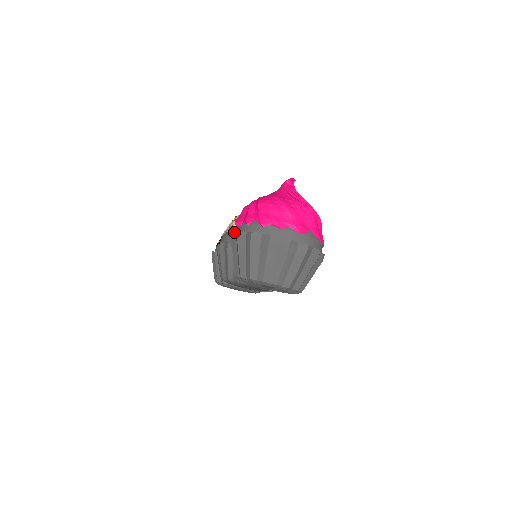
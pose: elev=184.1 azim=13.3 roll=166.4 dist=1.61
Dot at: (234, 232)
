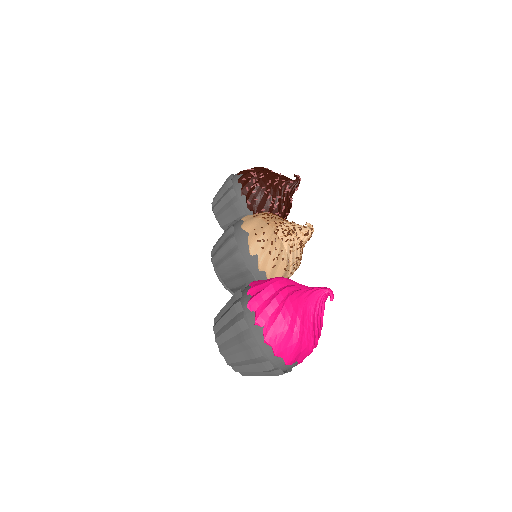
Dot at: (241, 305)
